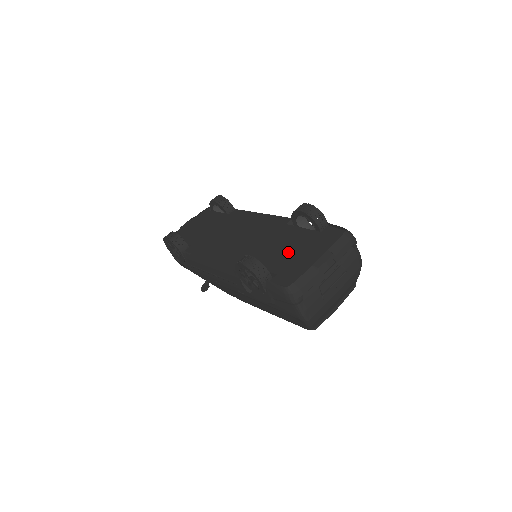
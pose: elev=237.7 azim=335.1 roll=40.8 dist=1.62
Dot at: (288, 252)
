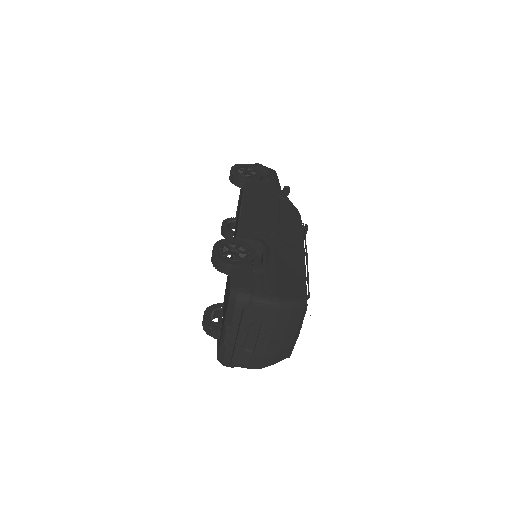
Dot at: occluded
